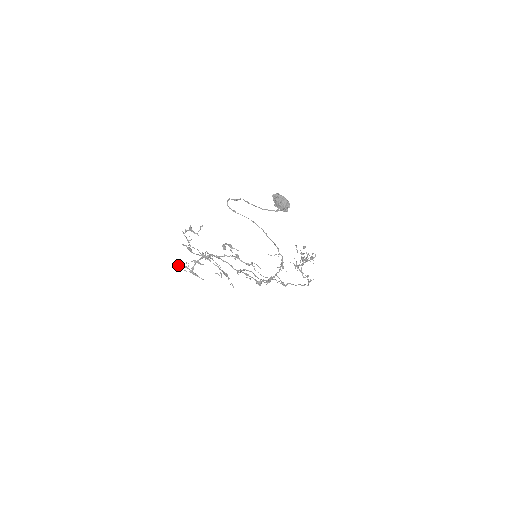
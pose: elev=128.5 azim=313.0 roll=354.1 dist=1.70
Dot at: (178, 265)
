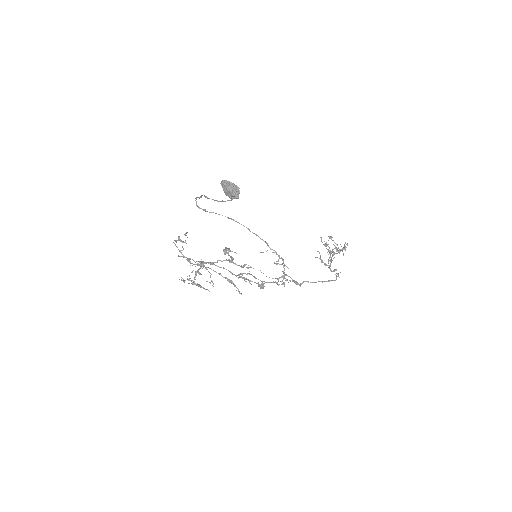
Dot at: (182, 278)
